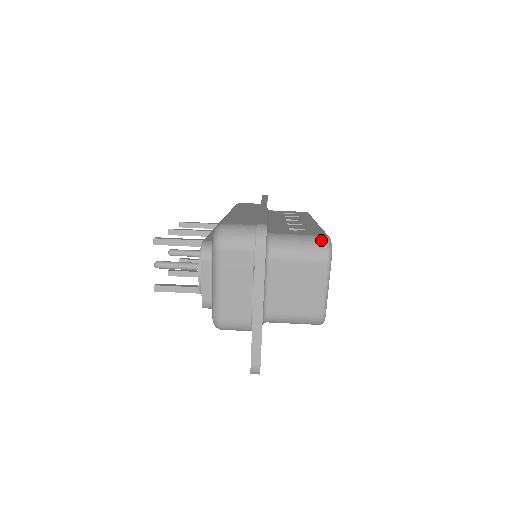
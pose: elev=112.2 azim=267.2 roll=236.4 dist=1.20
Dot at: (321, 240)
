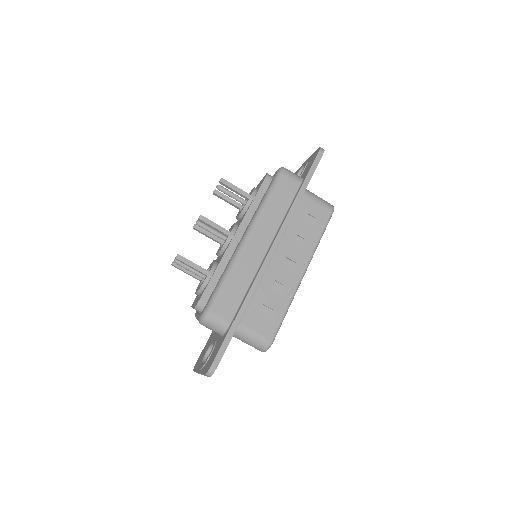
Dot at: (265, 344)
